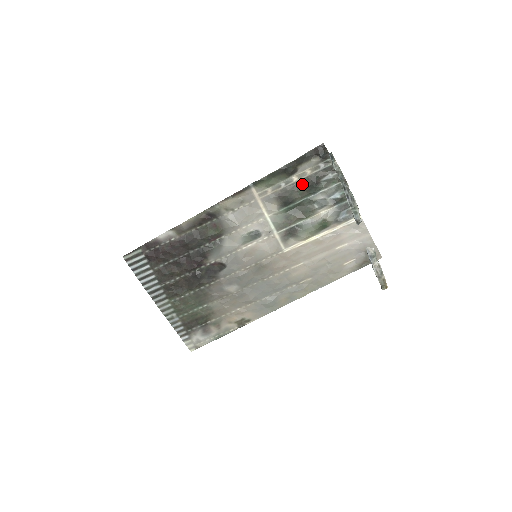
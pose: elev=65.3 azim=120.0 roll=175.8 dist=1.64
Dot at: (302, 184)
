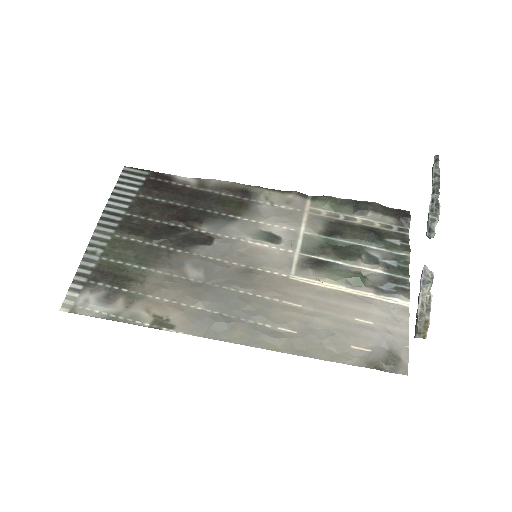
Dot at: (363, 228)
